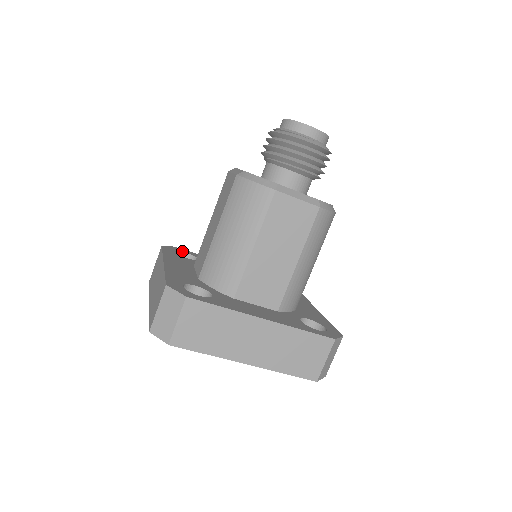
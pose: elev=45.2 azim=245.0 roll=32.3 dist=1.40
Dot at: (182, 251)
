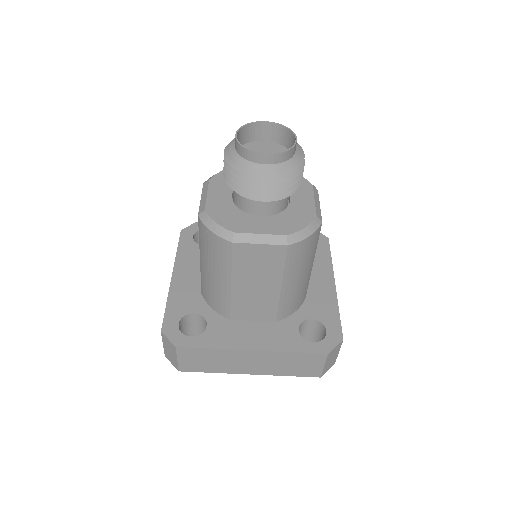
Dot at: occluded
